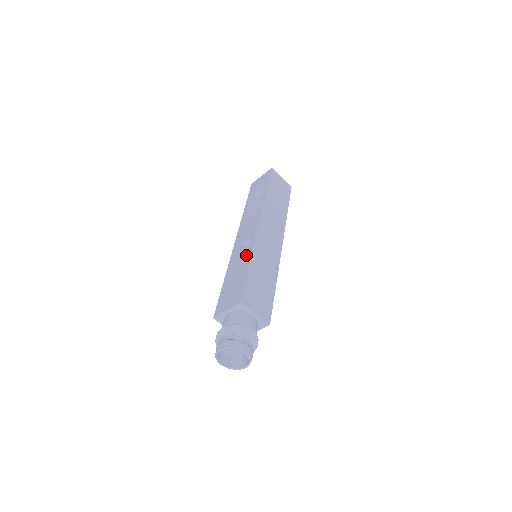
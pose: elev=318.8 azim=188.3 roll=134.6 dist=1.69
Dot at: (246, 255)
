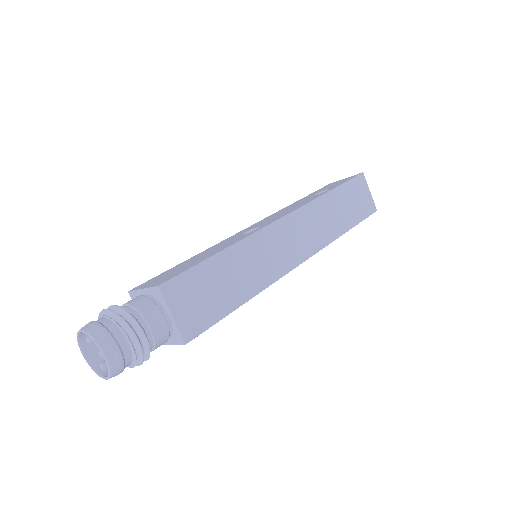
Dot at: (232, 241)
